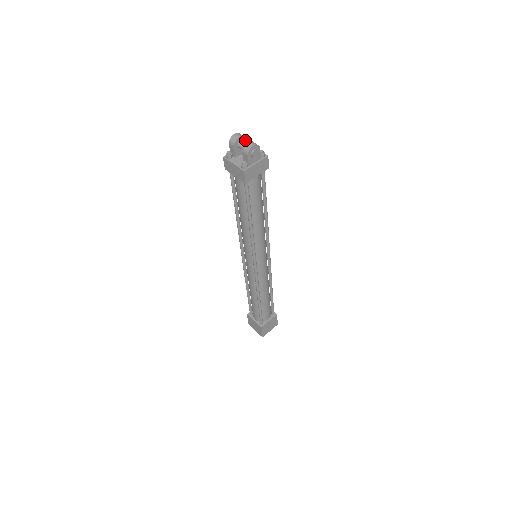
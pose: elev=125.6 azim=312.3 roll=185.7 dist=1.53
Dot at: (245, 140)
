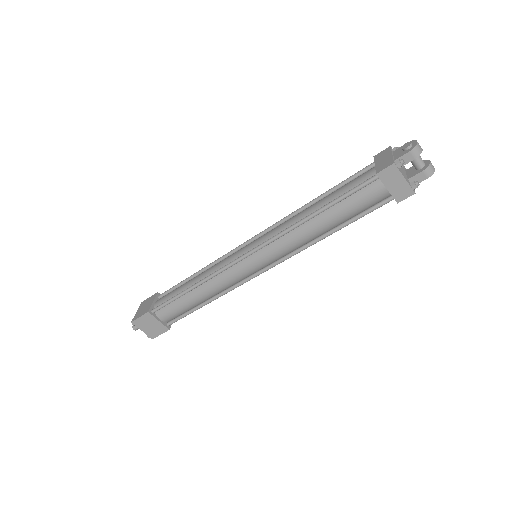
Dot at: occluded
